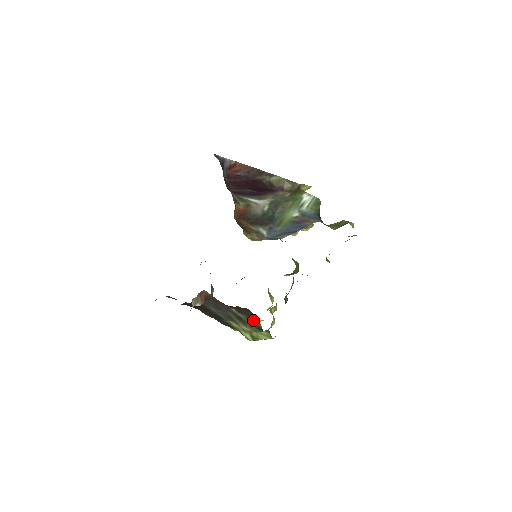
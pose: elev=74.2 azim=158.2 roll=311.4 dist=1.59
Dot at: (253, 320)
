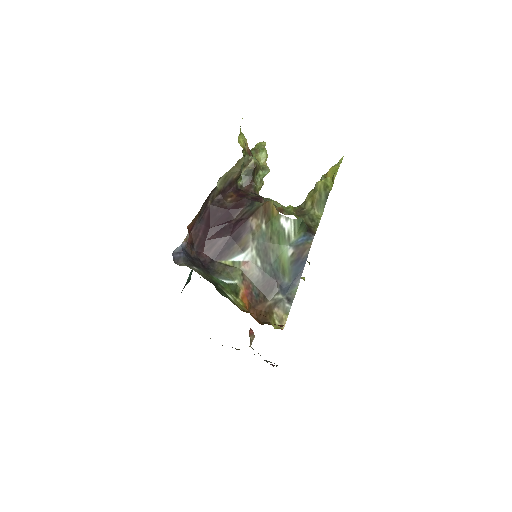
Dot at: occluded
